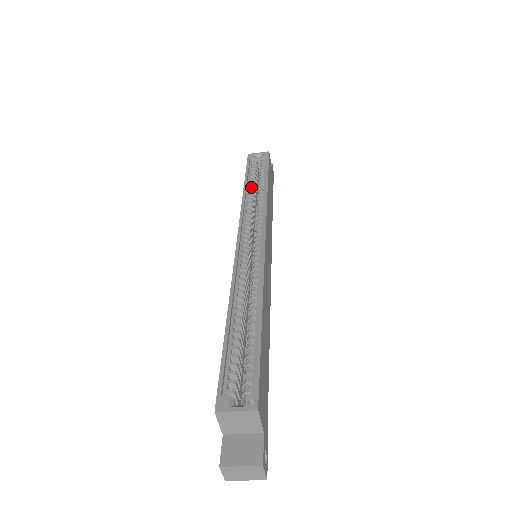
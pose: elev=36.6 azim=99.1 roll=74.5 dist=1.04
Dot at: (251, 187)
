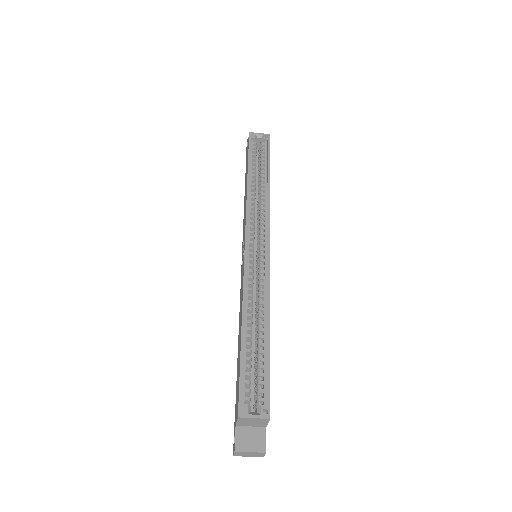
Dot at: (254, 178)
